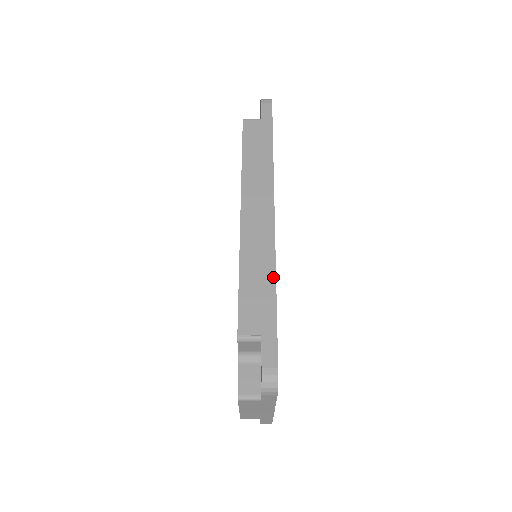
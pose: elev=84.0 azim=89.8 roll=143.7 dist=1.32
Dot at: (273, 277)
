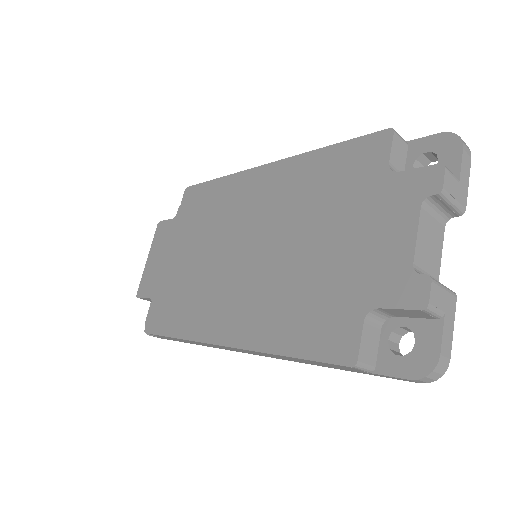
Dot at: occluded
